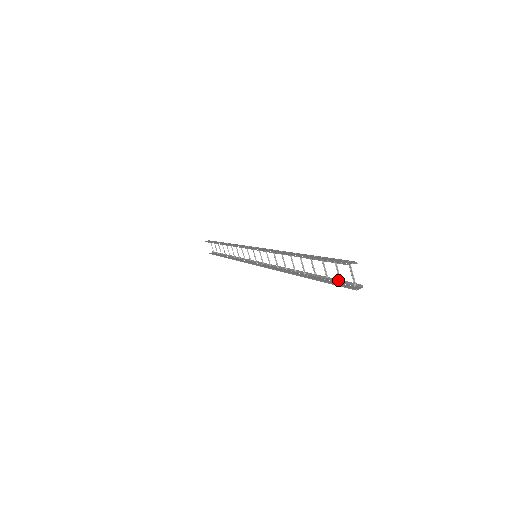
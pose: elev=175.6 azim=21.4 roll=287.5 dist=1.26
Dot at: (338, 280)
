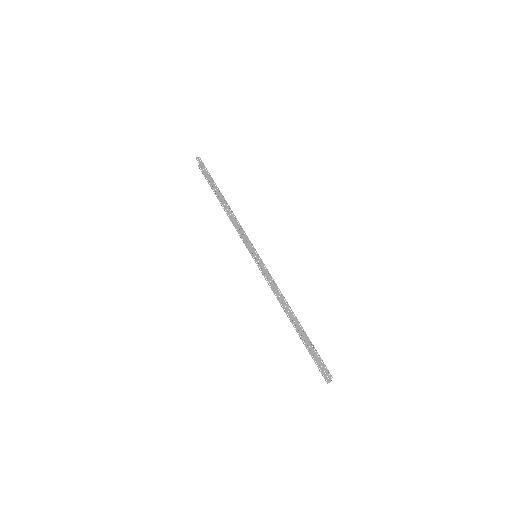
Dot at: occluded
